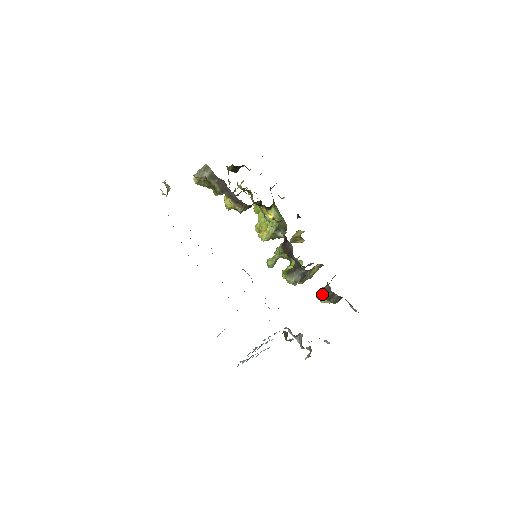
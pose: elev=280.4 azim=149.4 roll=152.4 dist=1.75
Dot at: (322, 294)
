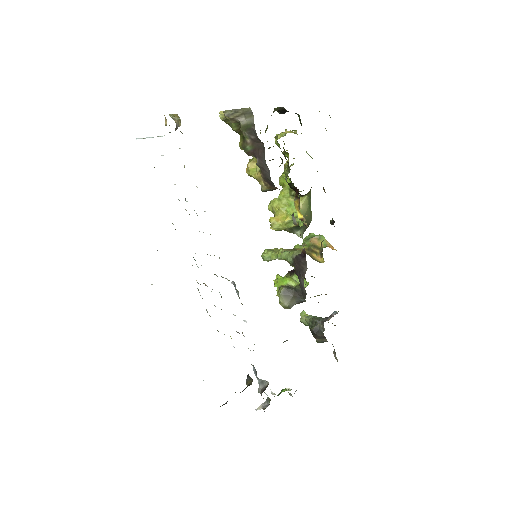
Dot at: (311, 329)
